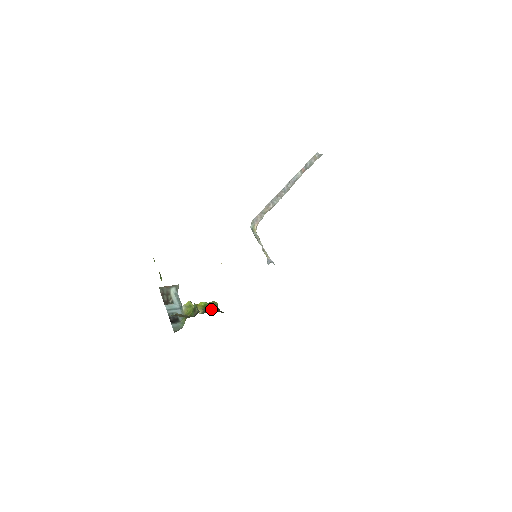
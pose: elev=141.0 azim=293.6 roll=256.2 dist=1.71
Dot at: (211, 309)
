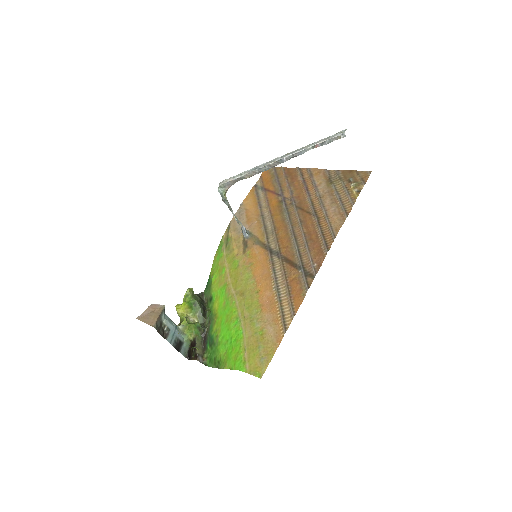
Dot at: (204, 311)
